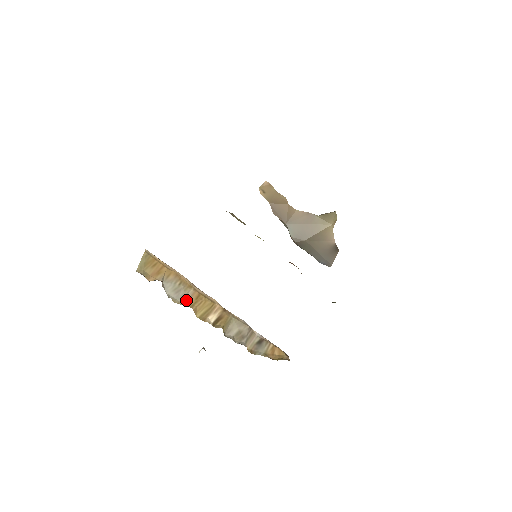
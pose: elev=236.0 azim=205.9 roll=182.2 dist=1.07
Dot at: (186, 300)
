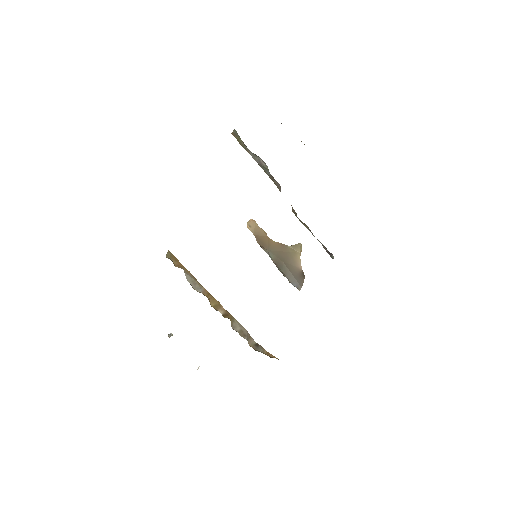
Dot at: (201, 292)
